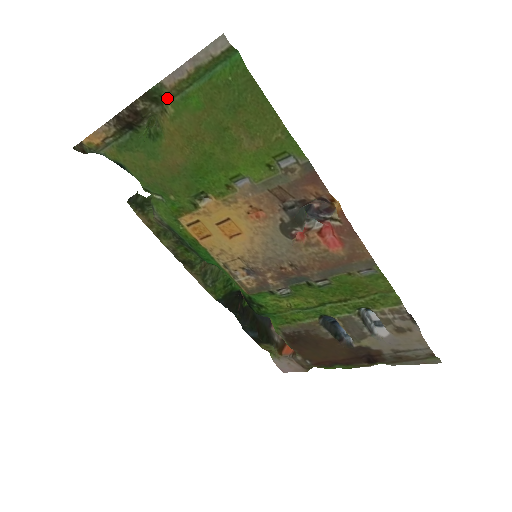
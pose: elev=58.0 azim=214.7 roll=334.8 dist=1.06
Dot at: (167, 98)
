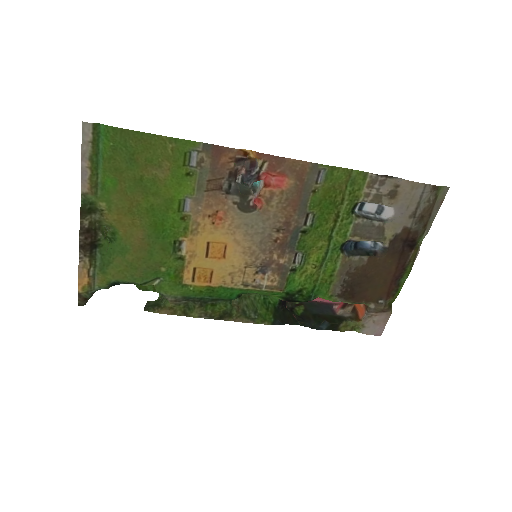
Dot at: (95, 200)
